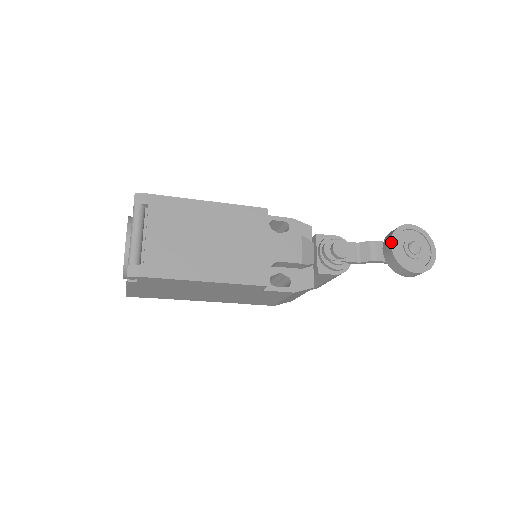
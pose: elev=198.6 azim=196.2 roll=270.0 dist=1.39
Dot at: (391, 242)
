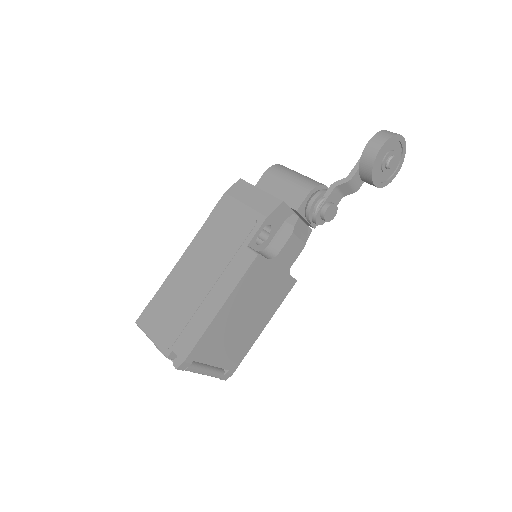
Dot at: (373, 182)
